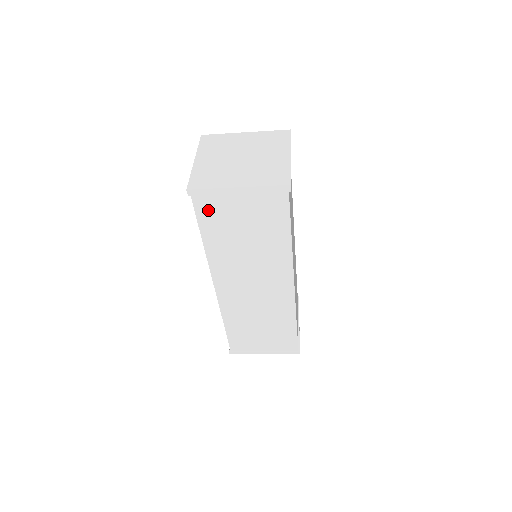
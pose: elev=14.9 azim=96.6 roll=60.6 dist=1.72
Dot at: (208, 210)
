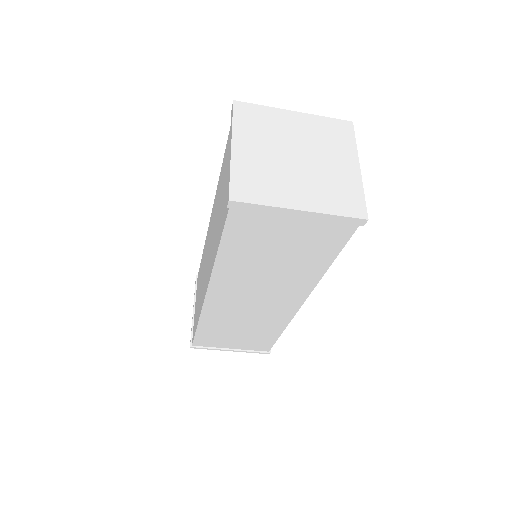
Dot at: (244, 225)
